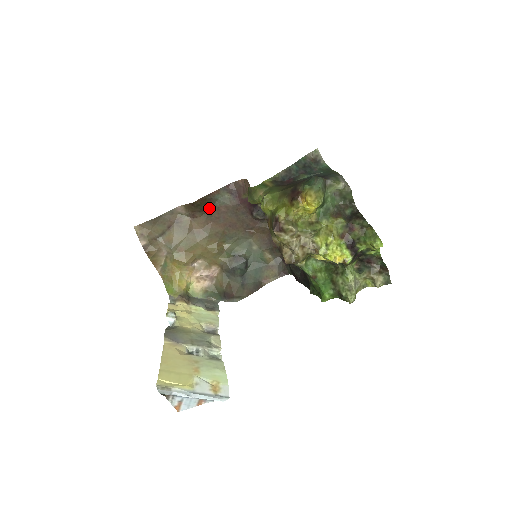
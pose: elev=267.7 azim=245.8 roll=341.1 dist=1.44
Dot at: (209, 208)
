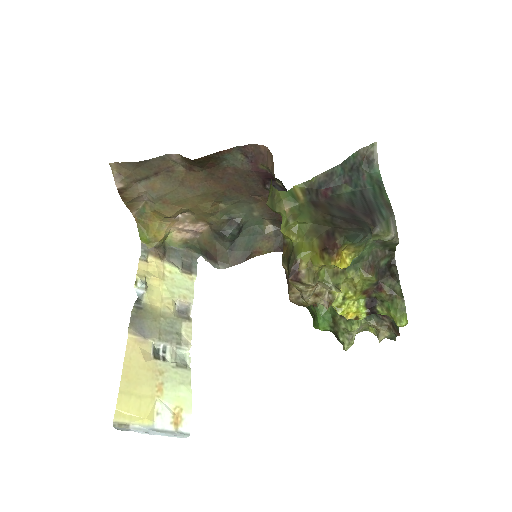
Dot at: (213, 166)
